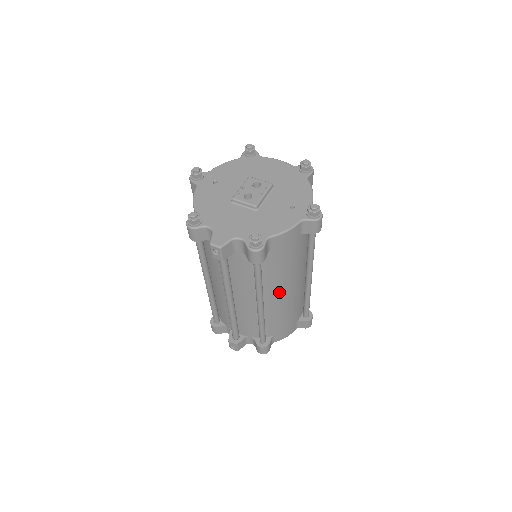
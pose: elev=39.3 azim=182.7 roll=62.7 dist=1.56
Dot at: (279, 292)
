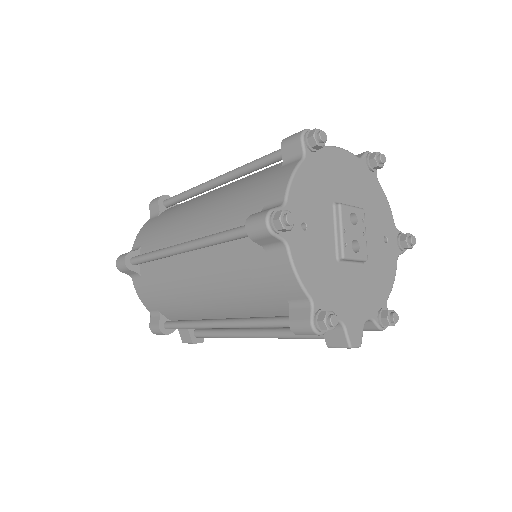
Dot at: occluded
